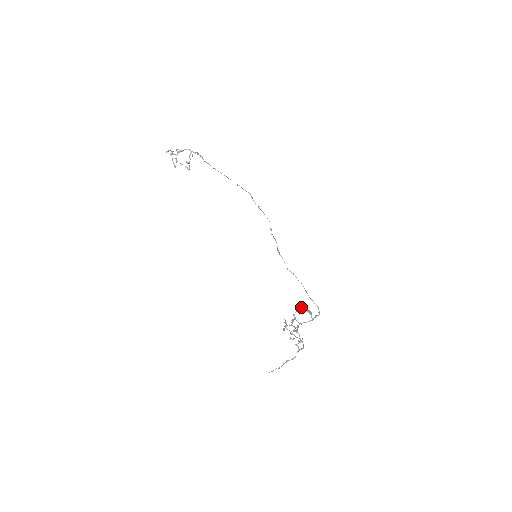
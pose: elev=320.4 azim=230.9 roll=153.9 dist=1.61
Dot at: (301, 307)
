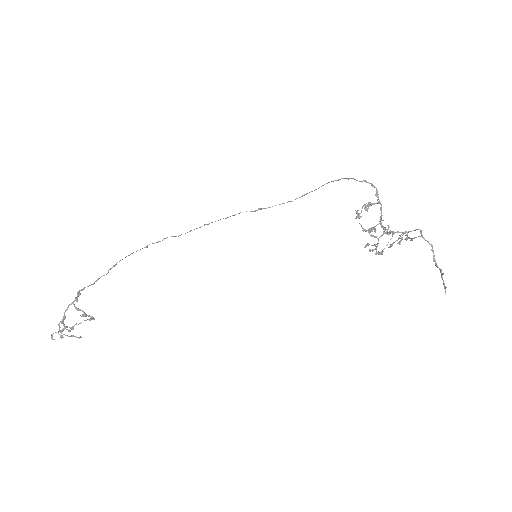
Dot at: (356, 212)
